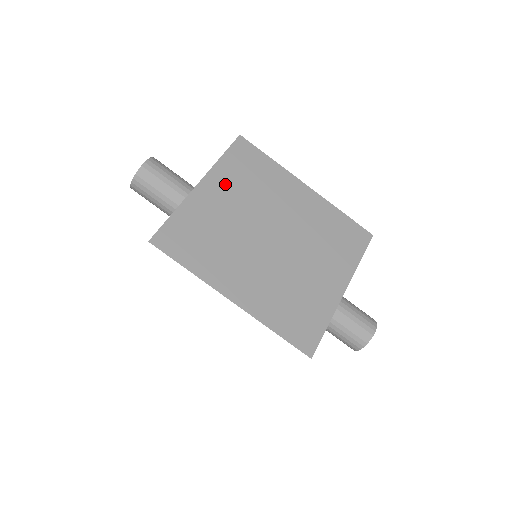
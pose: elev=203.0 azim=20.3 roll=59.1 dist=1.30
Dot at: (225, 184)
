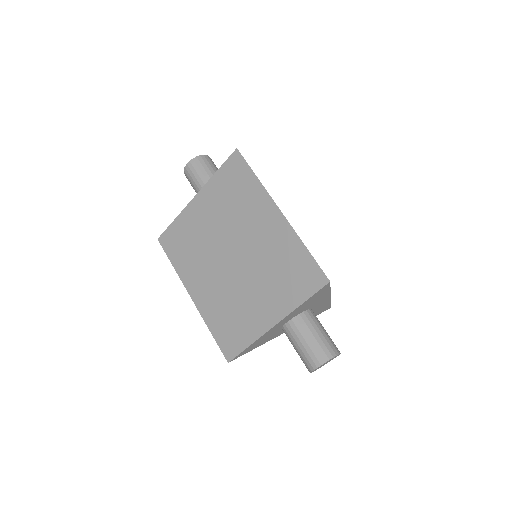
Dot at: (212, 200)
